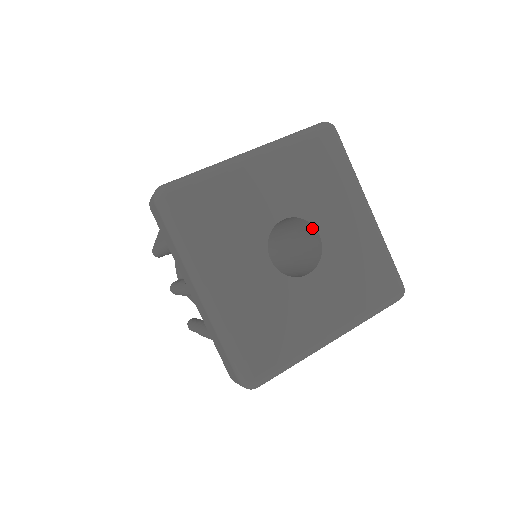
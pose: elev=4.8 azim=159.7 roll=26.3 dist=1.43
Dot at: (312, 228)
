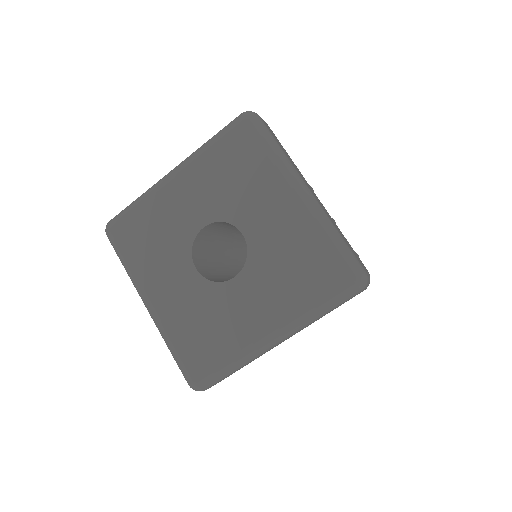
Dot at: (238, 228)
